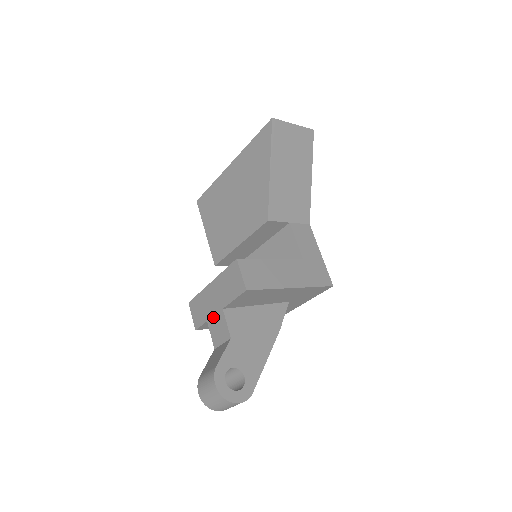
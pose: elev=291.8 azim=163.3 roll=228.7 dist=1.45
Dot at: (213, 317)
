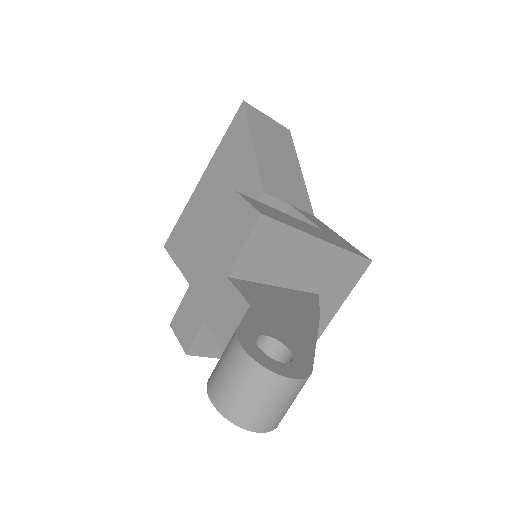
Dot at: (213, 304)
